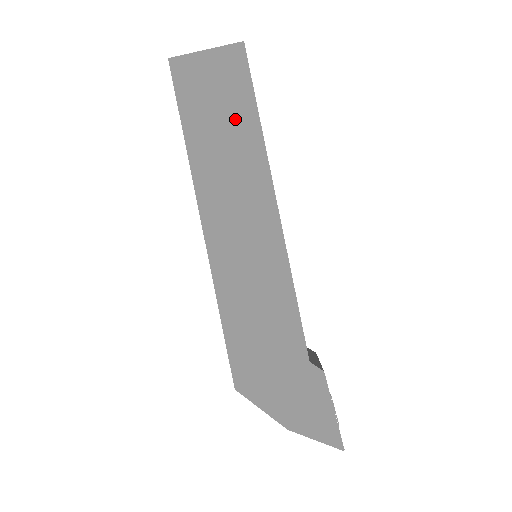
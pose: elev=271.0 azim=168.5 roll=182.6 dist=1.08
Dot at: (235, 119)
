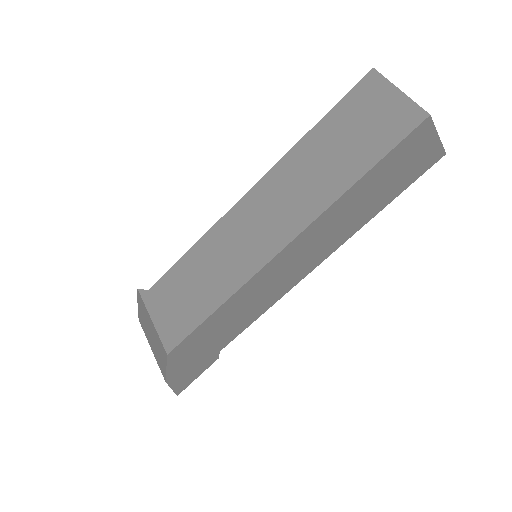
Dot at: (380, 198)
